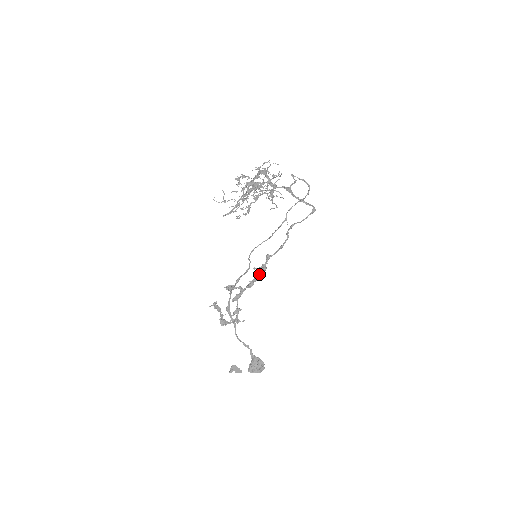
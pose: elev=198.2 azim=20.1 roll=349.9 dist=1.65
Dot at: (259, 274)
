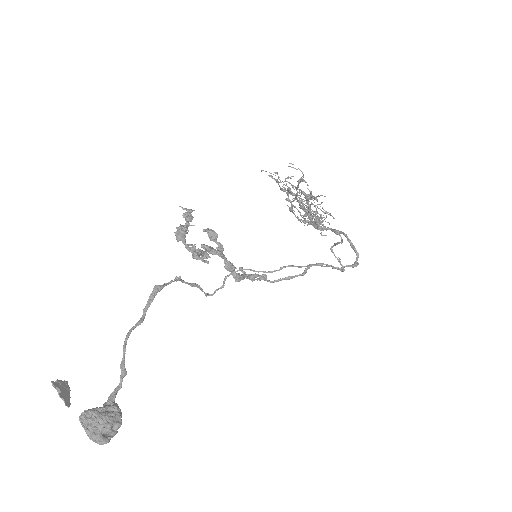
Dot at: (243, 277)
